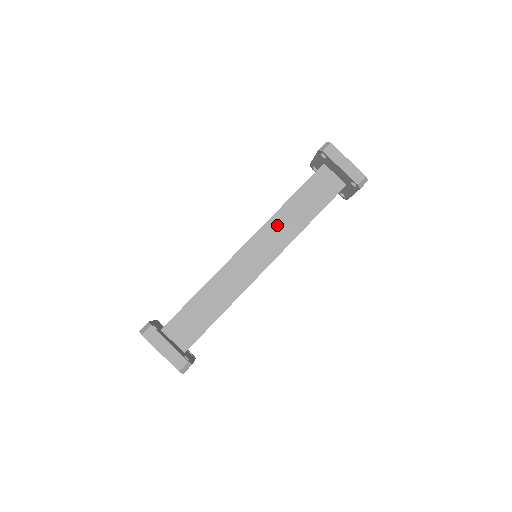
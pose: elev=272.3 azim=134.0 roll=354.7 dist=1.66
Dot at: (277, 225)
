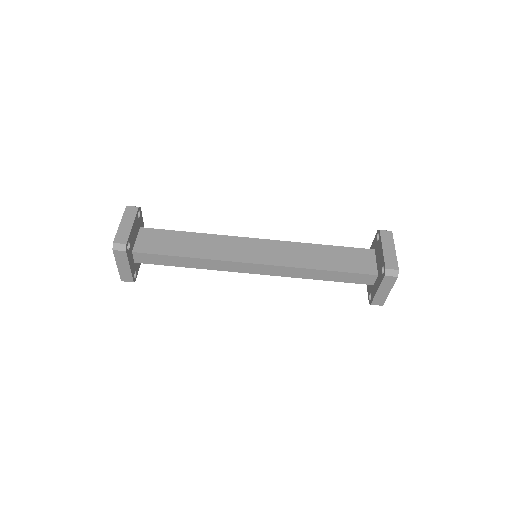
Dot at: (294, 249)
